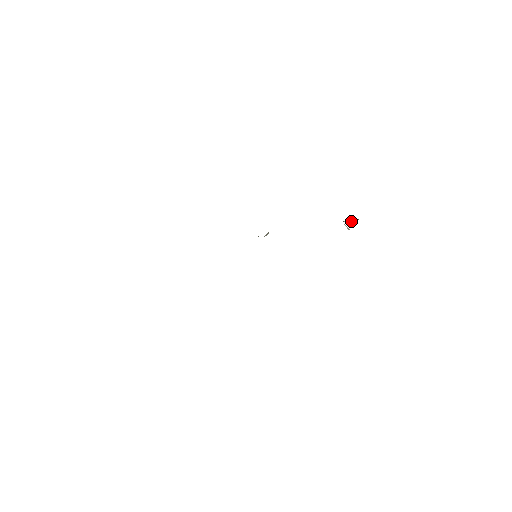
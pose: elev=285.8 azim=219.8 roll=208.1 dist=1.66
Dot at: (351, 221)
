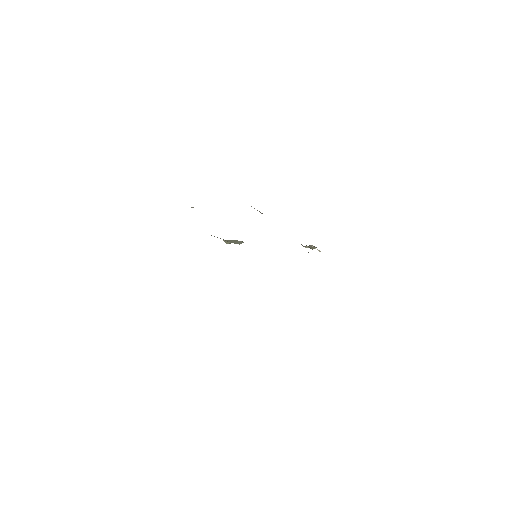
Dot at: (311, 247)
